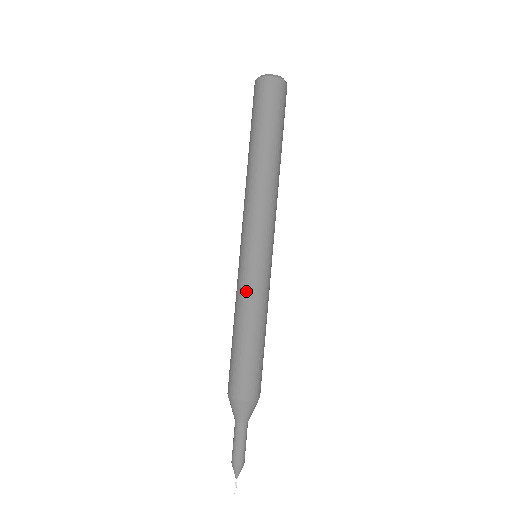
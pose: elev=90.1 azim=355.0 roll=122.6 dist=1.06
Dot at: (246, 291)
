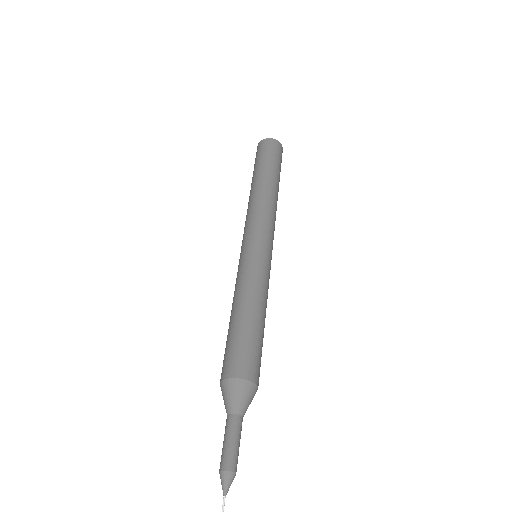
Dot at: (257, 275)
